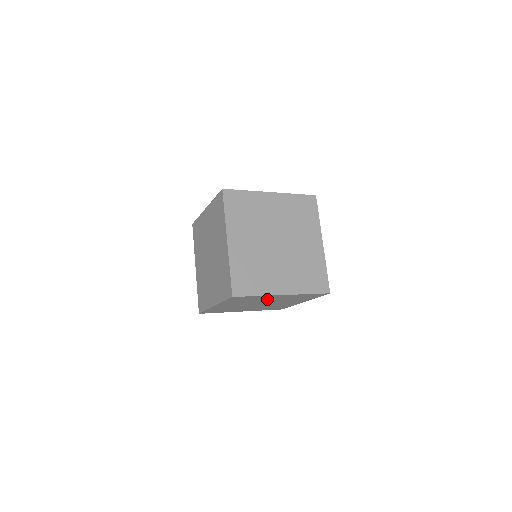
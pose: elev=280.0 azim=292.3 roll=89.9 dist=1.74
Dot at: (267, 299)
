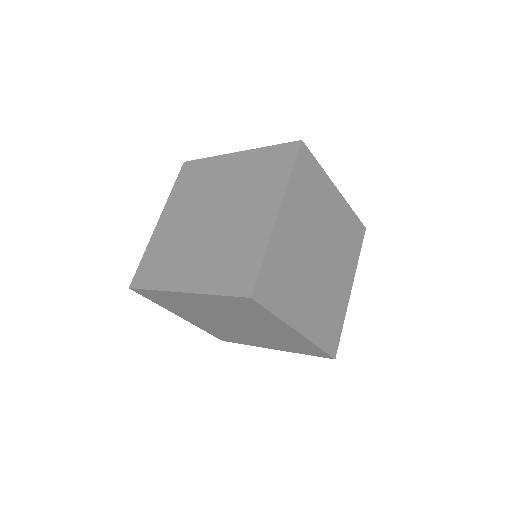
Dot at: (263, 324)
